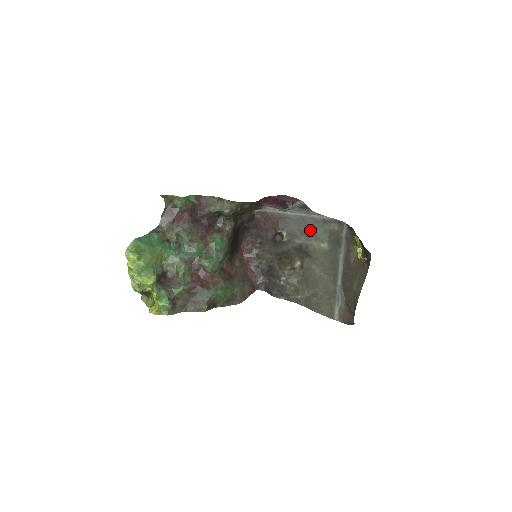
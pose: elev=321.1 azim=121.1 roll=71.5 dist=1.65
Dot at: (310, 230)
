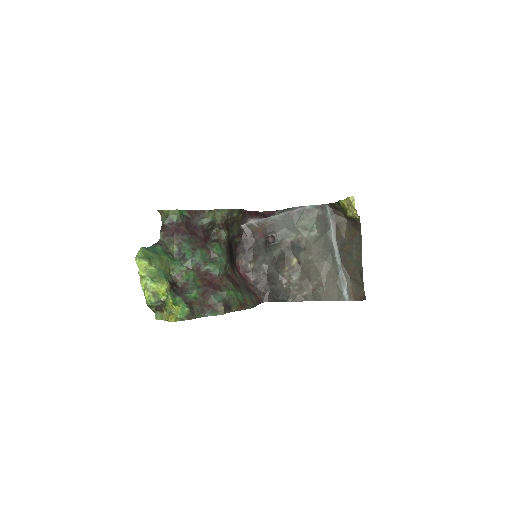
Dot at: (297, 224)
